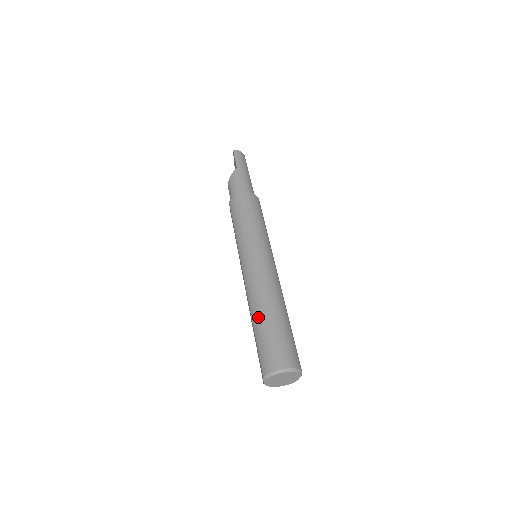
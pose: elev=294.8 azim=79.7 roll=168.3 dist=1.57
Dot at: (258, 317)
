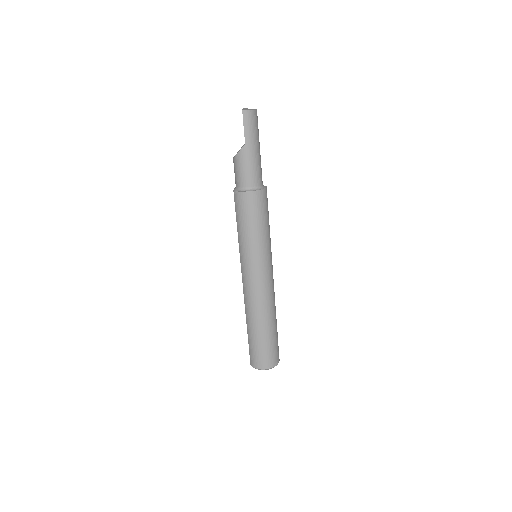
Dot at: (251, 327)
